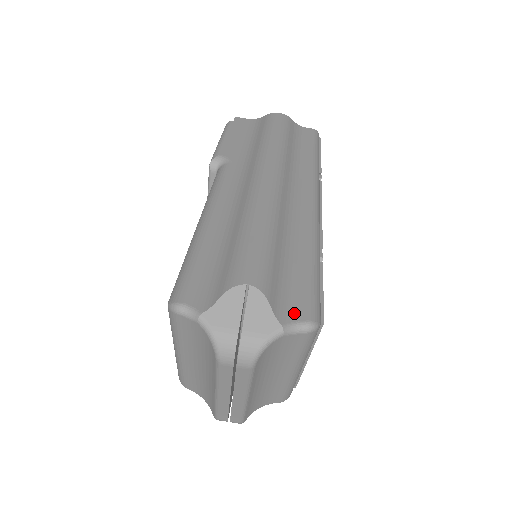
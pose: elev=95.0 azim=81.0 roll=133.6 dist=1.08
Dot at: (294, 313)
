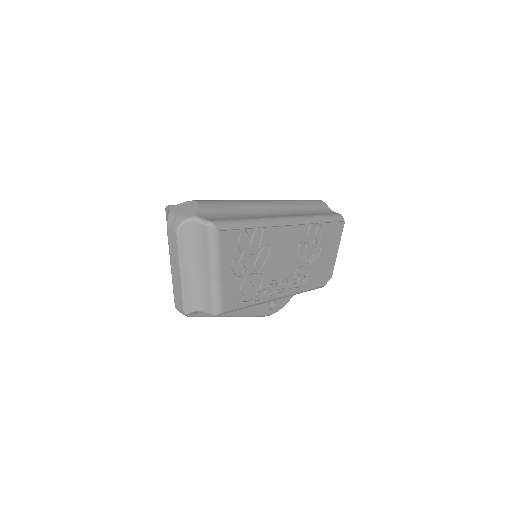
Dot at: (208, 218)
